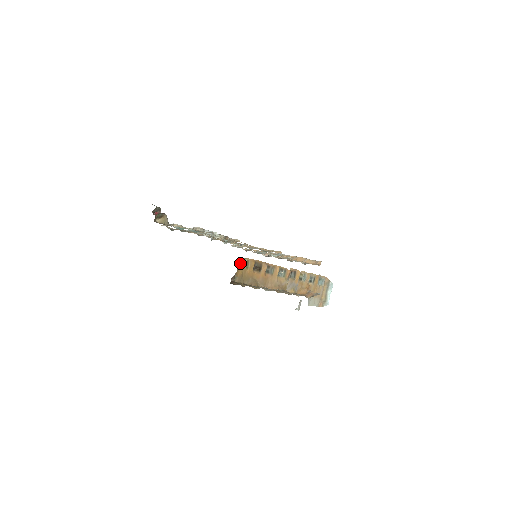
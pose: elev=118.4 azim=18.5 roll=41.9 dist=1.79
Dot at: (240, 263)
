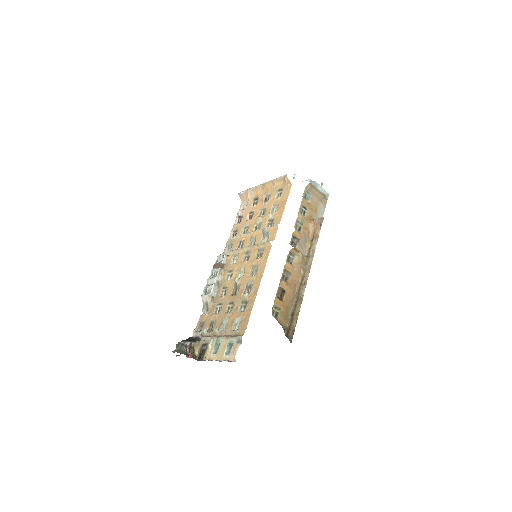
Dot at: (274, 317)
